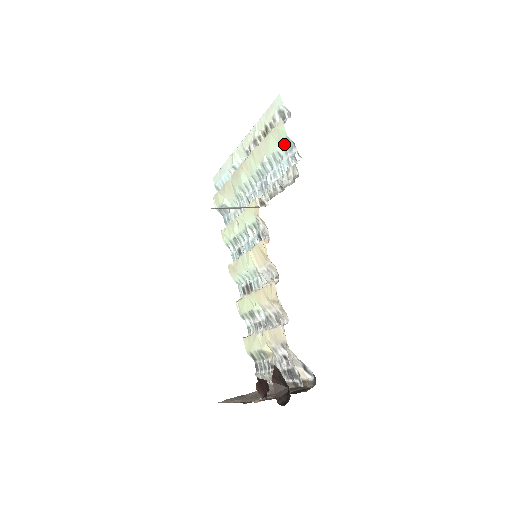
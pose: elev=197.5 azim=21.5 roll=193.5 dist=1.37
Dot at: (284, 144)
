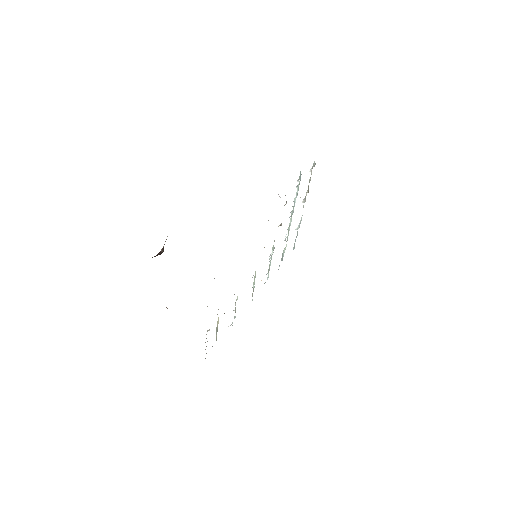
Dot at: (300, 177)
